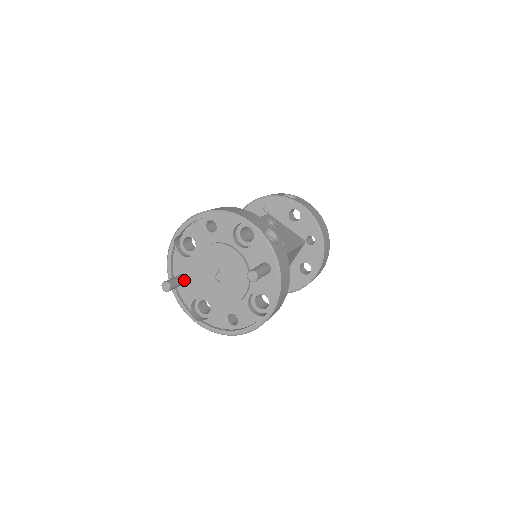
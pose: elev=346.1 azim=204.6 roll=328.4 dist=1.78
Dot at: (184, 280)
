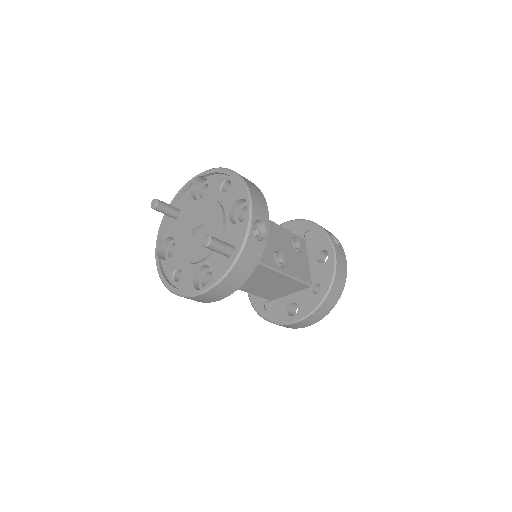
Dot at: (176, 215)
